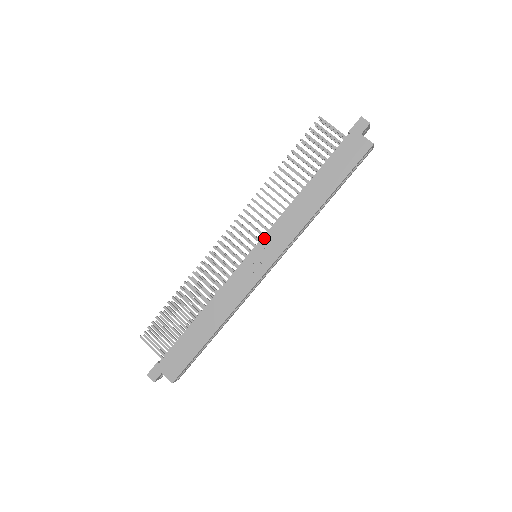
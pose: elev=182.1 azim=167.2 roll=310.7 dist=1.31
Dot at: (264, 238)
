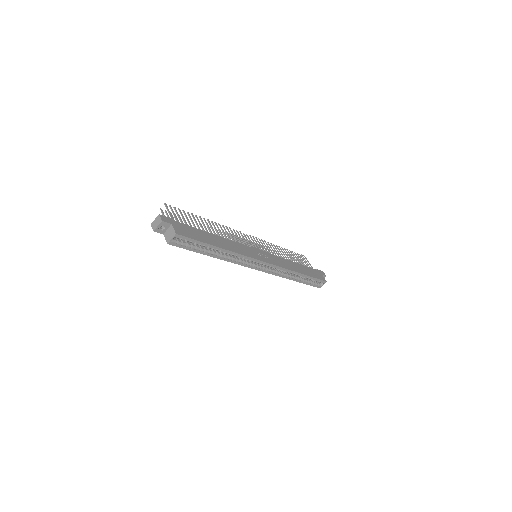
Dot at: (268, 253)
